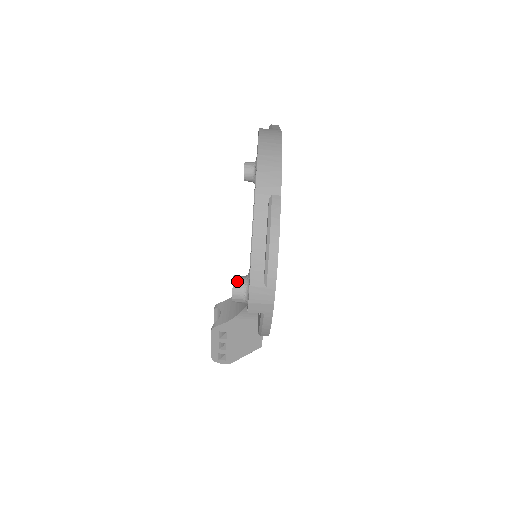
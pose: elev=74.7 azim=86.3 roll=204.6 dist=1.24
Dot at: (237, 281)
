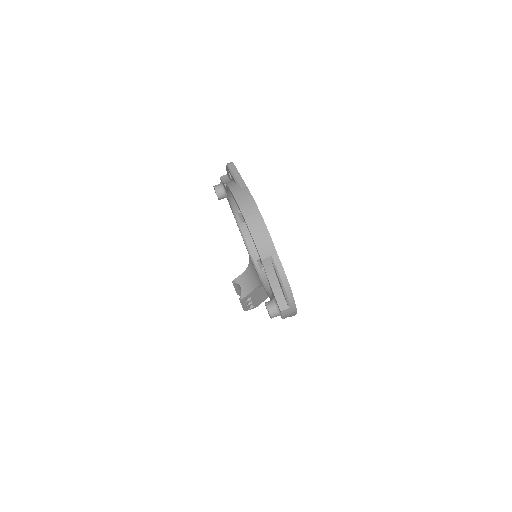
Dot at: (270, 309)
